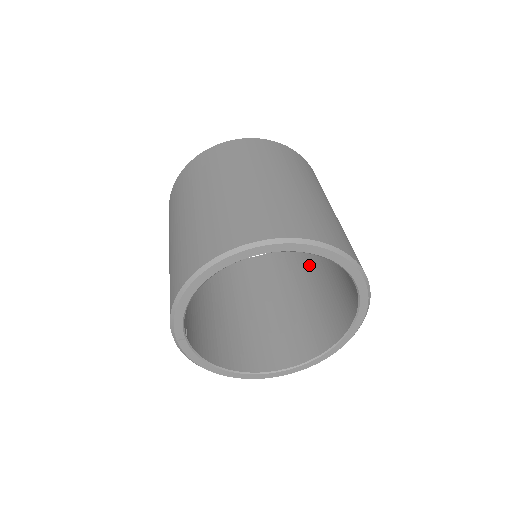
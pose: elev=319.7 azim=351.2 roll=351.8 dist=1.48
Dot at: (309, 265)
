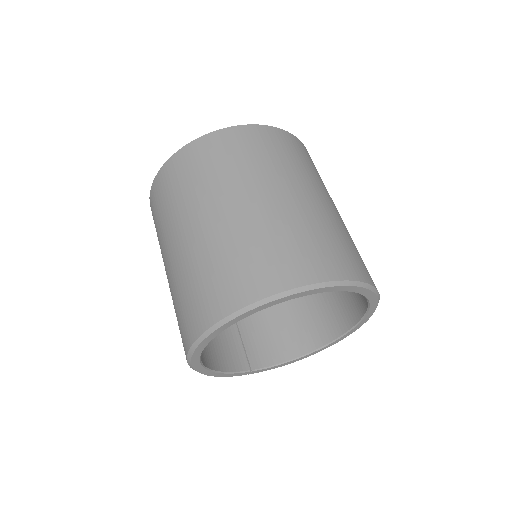
Dot at: occluded
